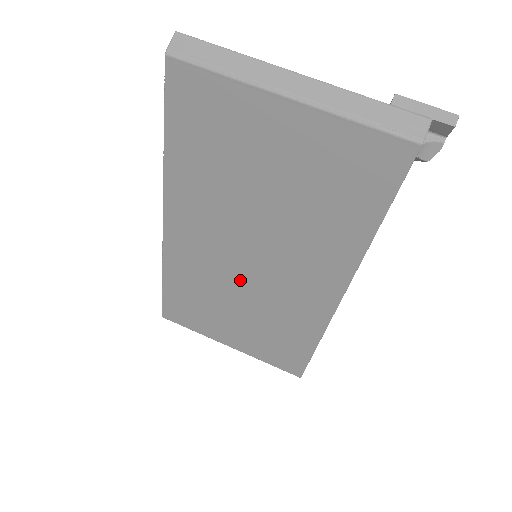
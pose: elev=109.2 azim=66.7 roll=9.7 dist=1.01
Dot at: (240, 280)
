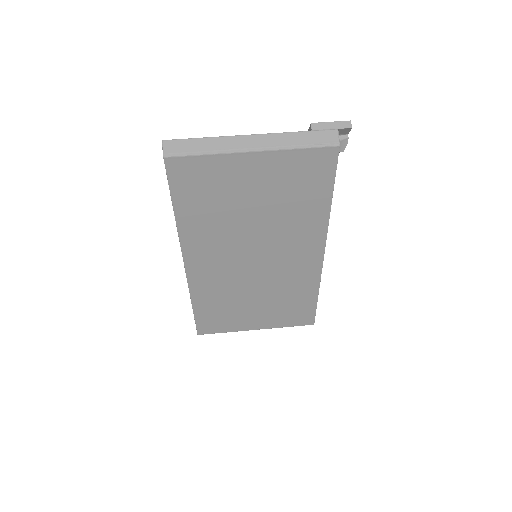
Dot at: (251, 277)
